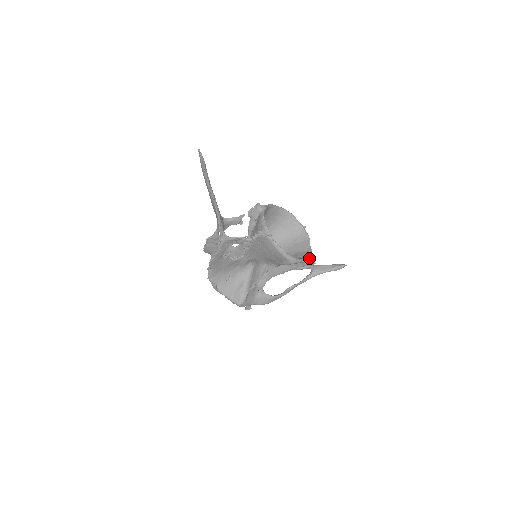
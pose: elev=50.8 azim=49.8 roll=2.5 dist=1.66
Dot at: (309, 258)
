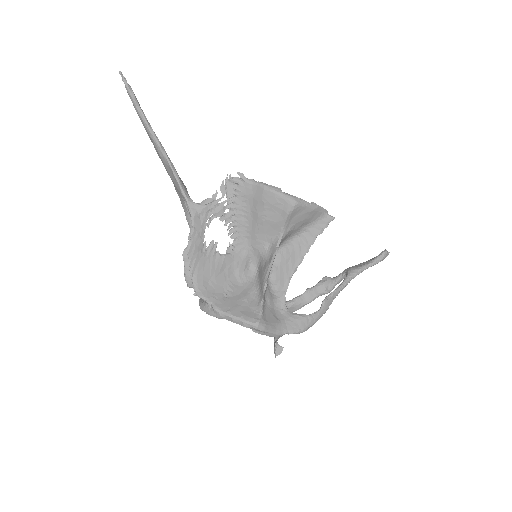
Dot at: (320, 207)
